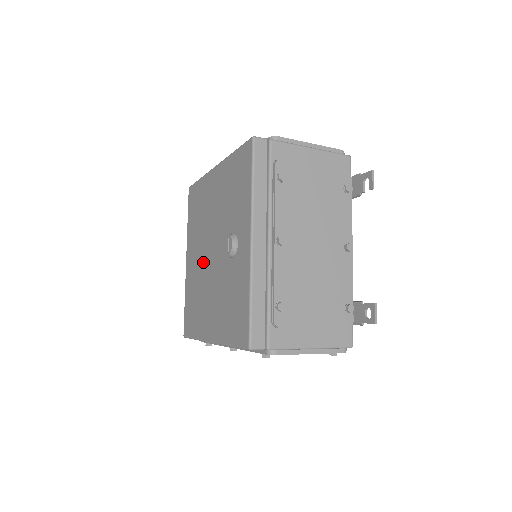
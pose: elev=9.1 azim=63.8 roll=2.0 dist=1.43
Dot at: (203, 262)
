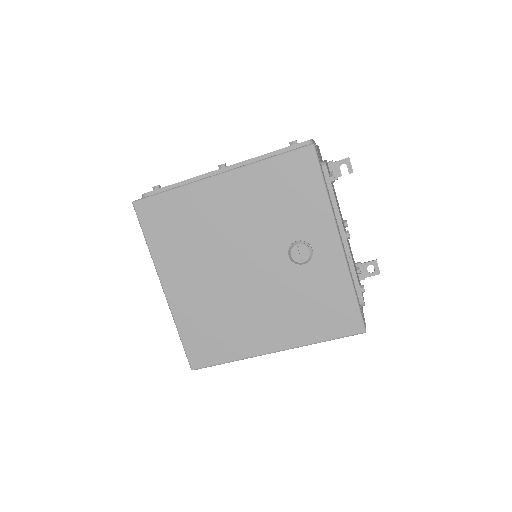
Dot at: (224, 281)
